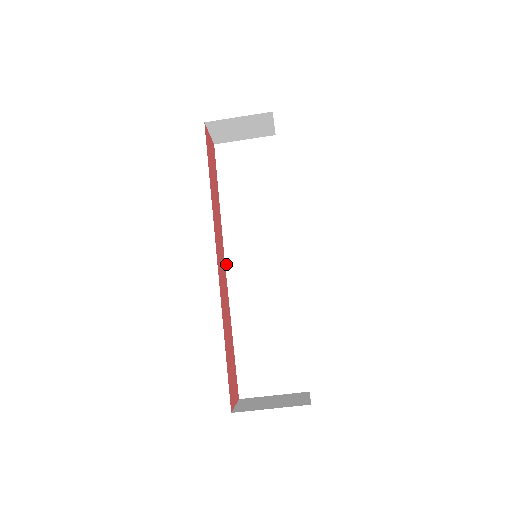
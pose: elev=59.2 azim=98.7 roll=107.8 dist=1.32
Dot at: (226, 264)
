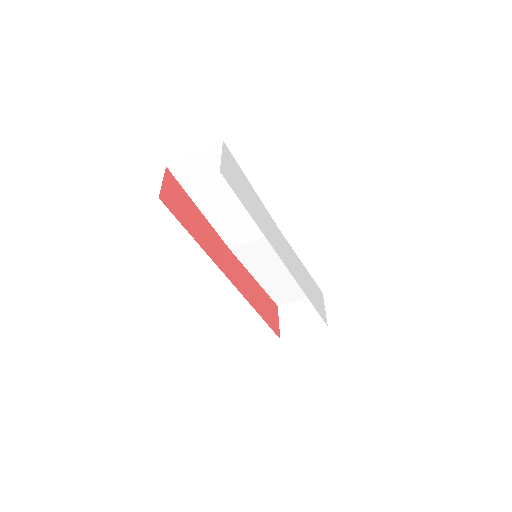
Dot at: (232, 251)
